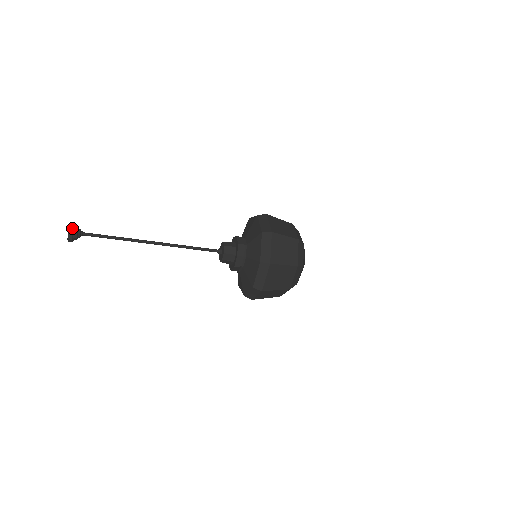
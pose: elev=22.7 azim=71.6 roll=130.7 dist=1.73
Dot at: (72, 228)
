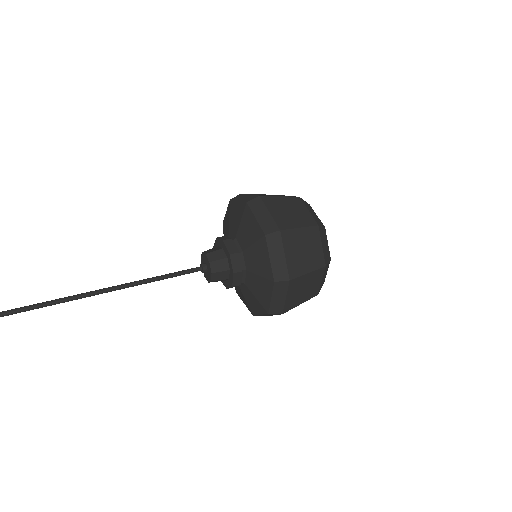
Dot at: out of frame
